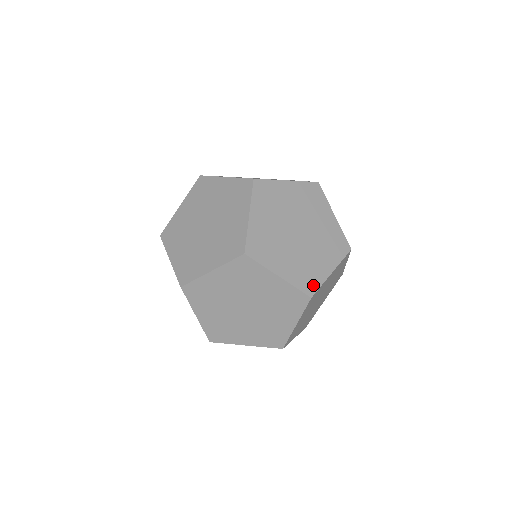
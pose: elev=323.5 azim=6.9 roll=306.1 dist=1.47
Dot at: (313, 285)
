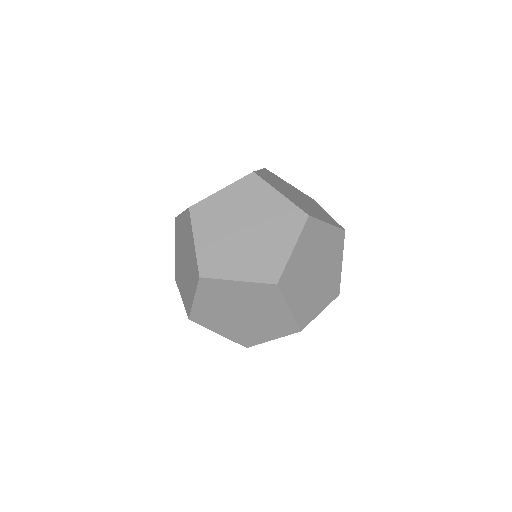
Dot at: (337, 223)
